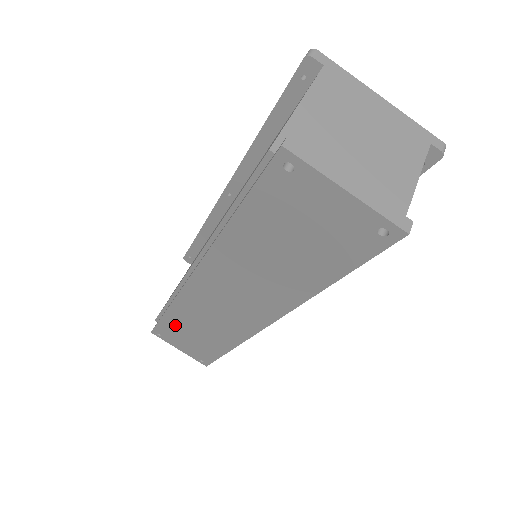
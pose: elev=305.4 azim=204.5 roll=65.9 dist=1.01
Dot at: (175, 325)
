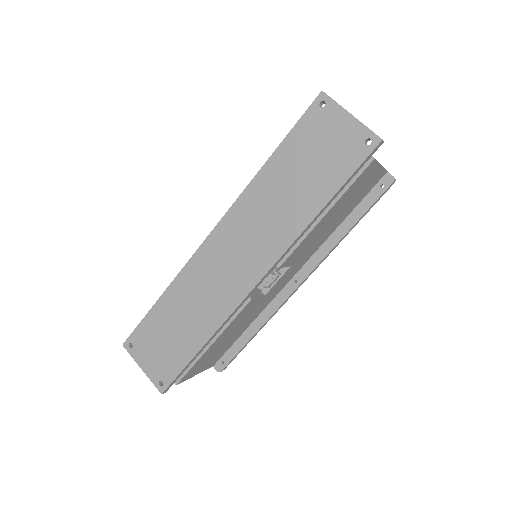
Dot at: (161, 317)
